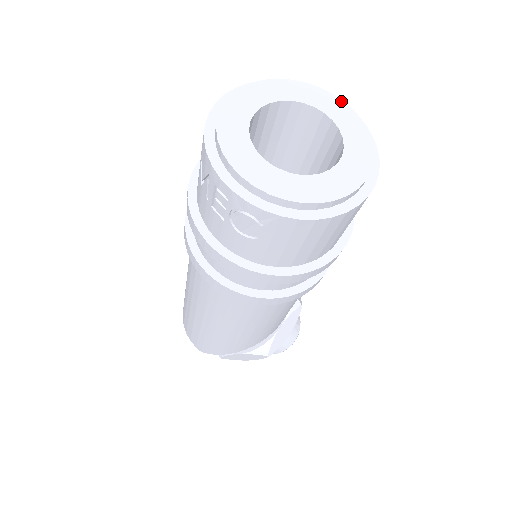
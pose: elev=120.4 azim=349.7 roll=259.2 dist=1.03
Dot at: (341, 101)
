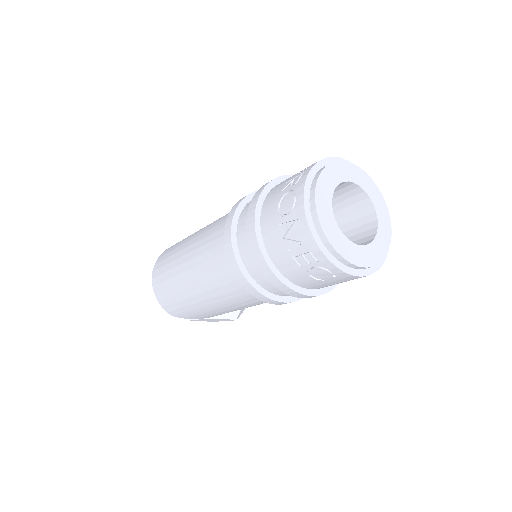
Dot at: (371, 179)
